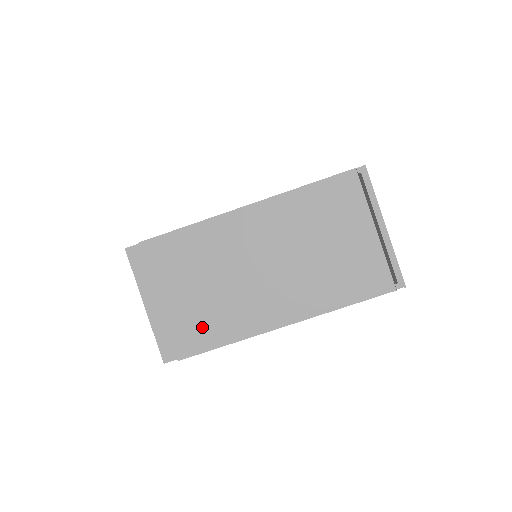
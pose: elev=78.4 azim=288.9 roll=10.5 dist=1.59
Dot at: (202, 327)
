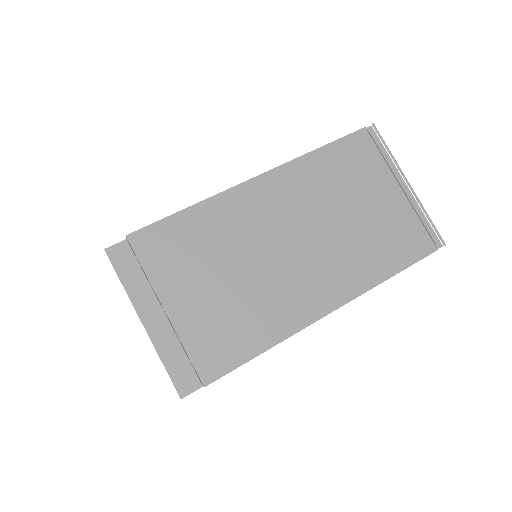
Dot at: (229, 333)
